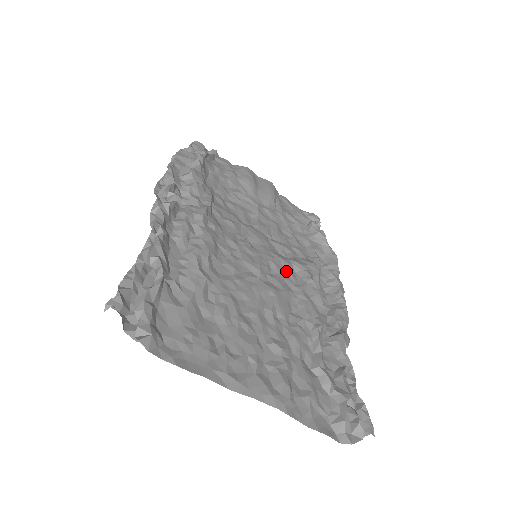
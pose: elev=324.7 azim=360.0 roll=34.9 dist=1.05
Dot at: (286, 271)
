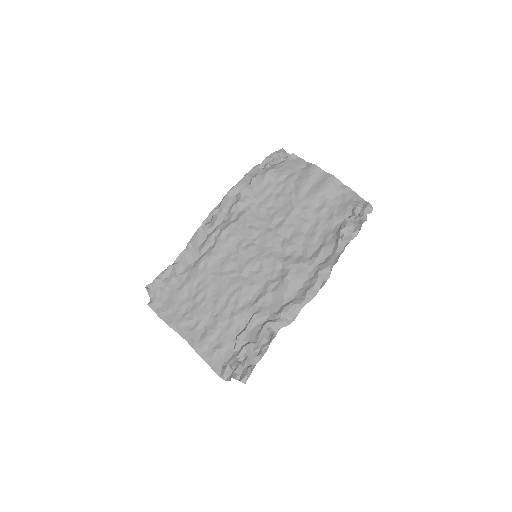
Dot at: (272, 269)
